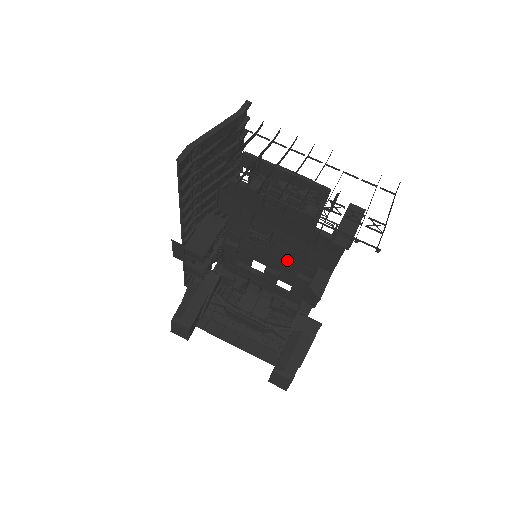
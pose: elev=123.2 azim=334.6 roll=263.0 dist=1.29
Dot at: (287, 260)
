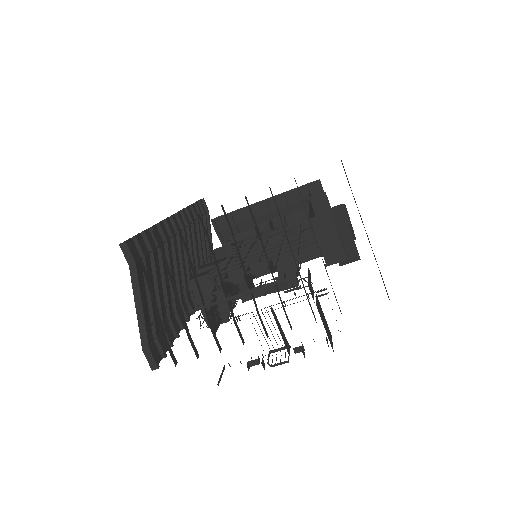
Dot at: occluded
